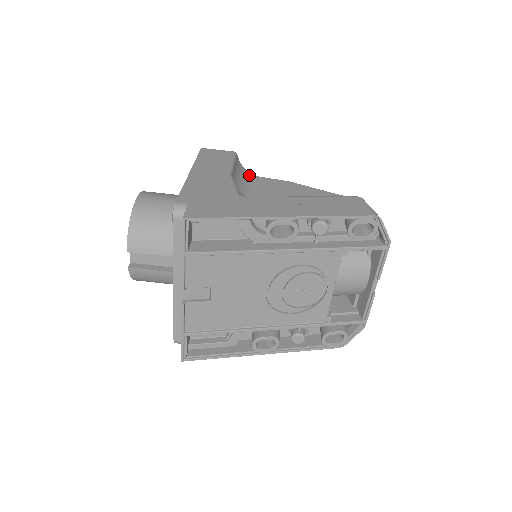
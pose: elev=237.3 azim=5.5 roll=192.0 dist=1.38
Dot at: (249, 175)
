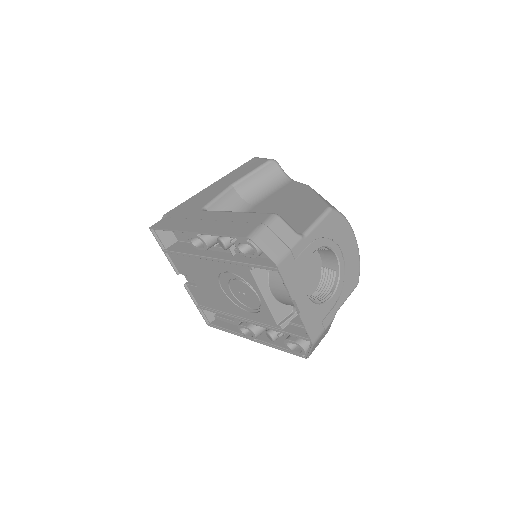
Dot at: (282, 180)
